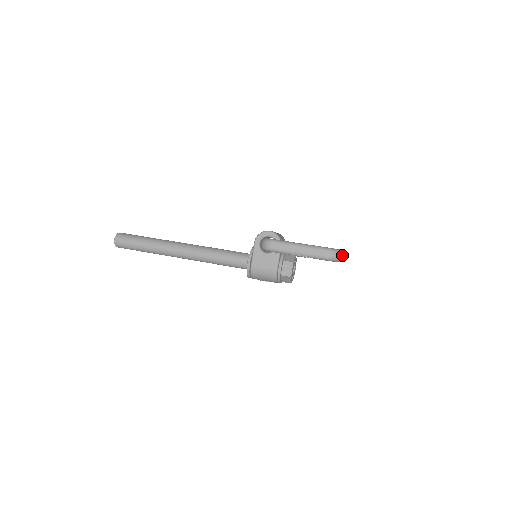
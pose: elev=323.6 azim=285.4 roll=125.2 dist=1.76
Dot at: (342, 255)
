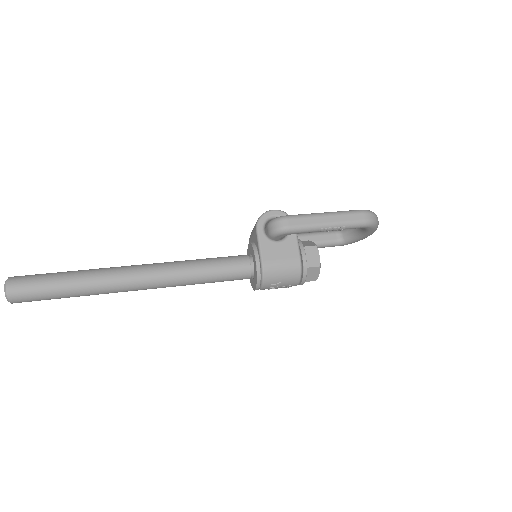
Dot at: occluded
